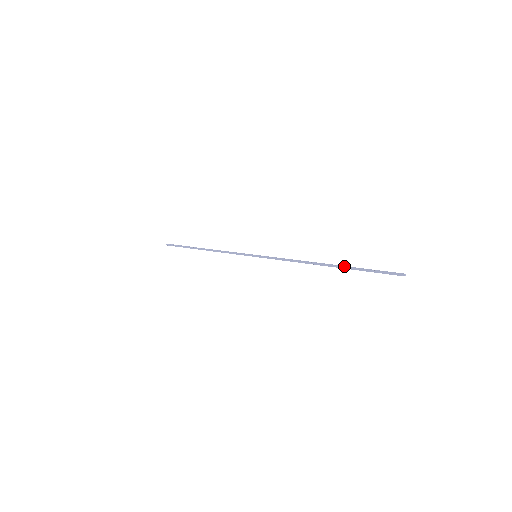
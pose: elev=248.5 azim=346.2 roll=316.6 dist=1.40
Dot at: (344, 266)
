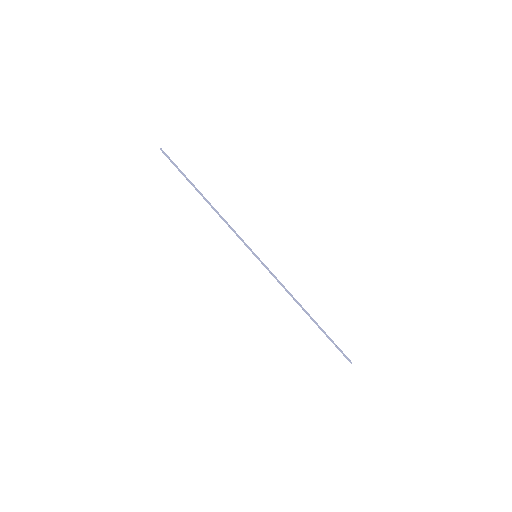
Dot at: occluded
